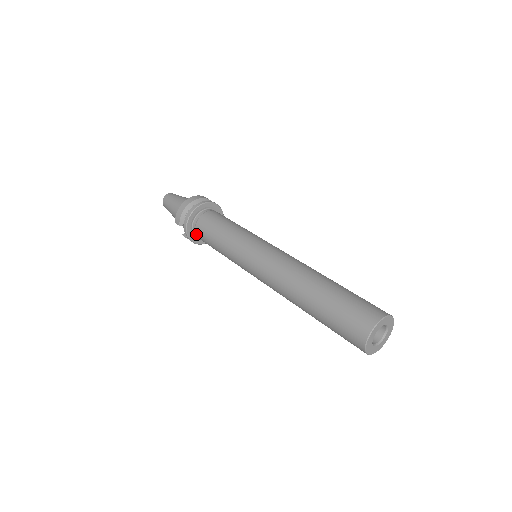
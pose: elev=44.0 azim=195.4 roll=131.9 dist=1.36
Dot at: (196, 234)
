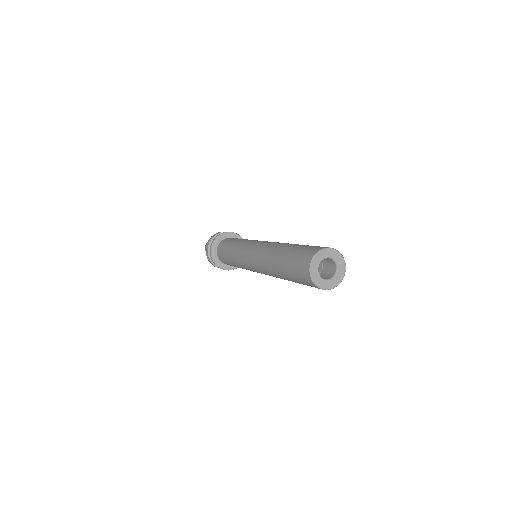
Dot at: occluded
